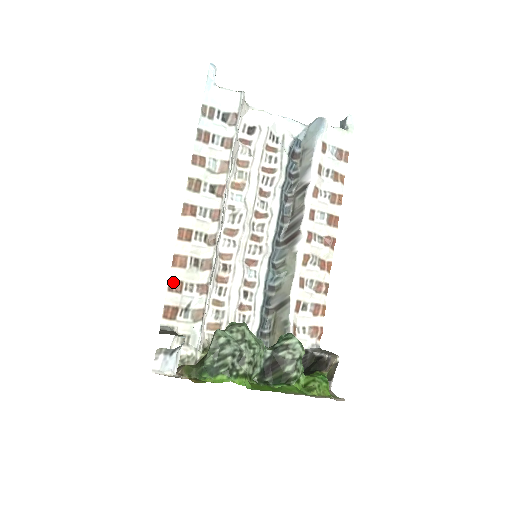
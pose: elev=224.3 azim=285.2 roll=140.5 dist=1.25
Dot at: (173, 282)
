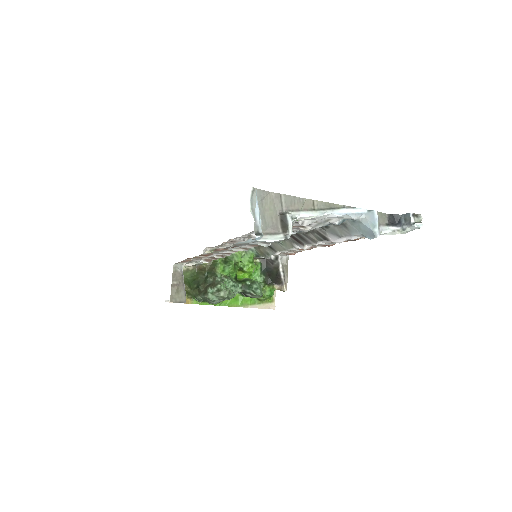
Dot at: (185, 260)
